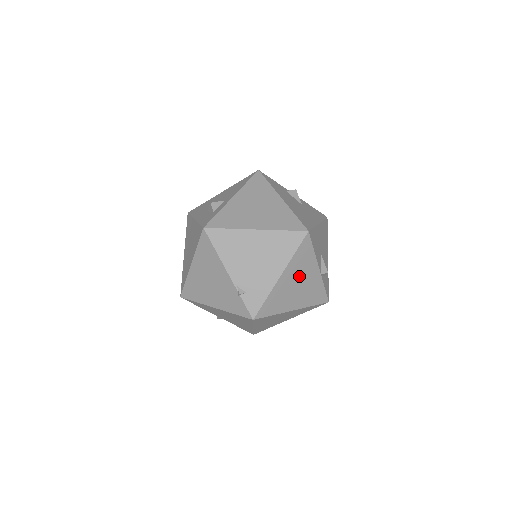
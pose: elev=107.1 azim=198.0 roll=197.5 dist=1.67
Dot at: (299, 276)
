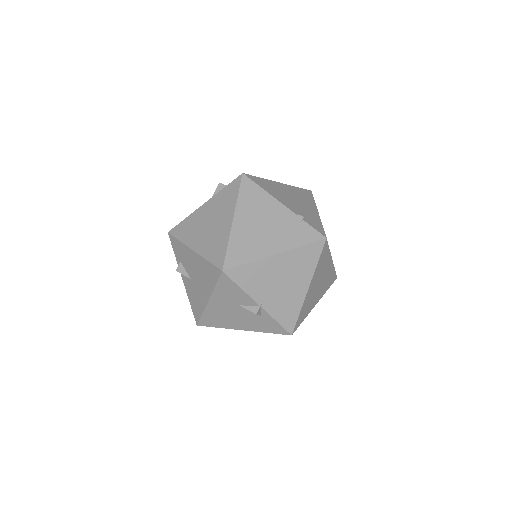
Dot at: occluded
